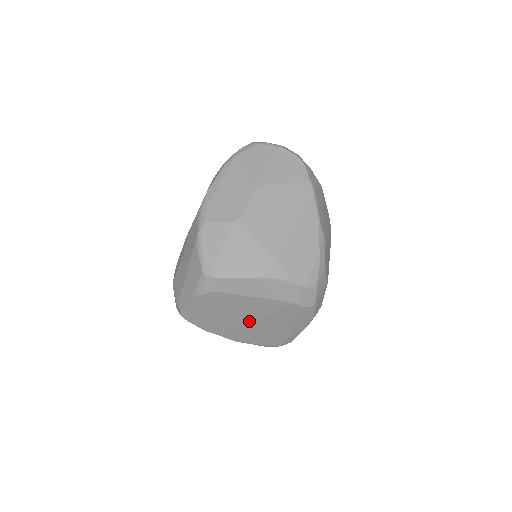
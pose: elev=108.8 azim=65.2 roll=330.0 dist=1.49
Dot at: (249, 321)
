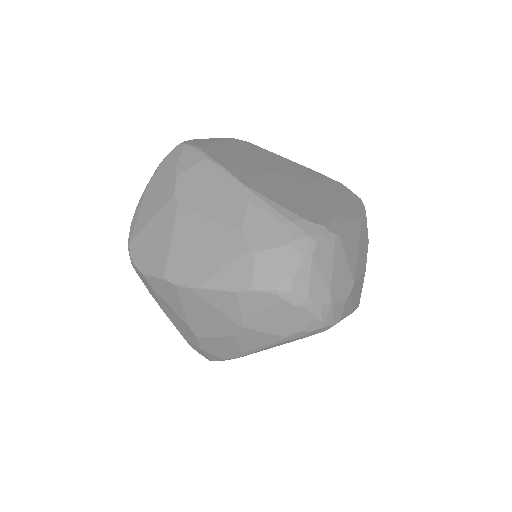
Dot at: (278, 173)
